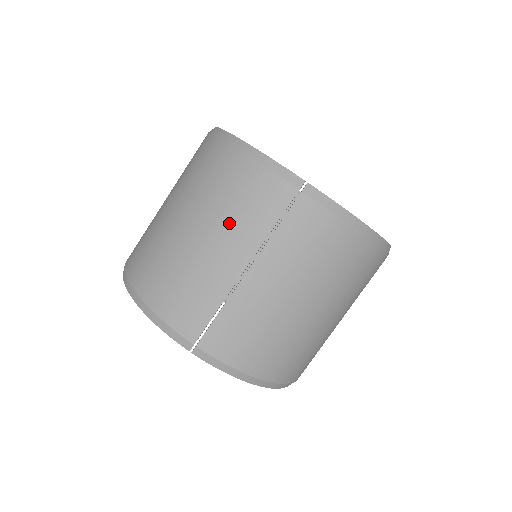
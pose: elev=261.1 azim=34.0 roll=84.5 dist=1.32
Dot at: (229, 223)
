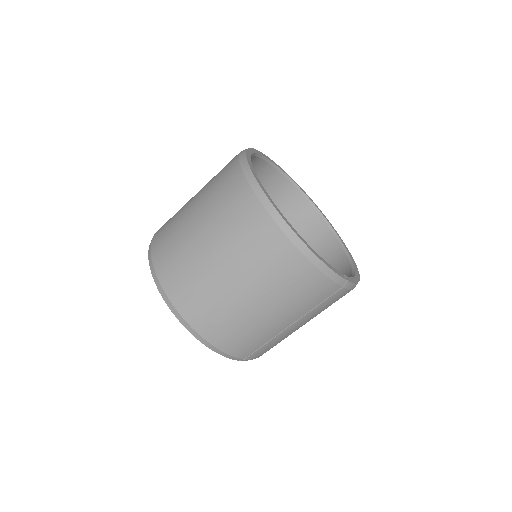
Dot at: (290, 306)
